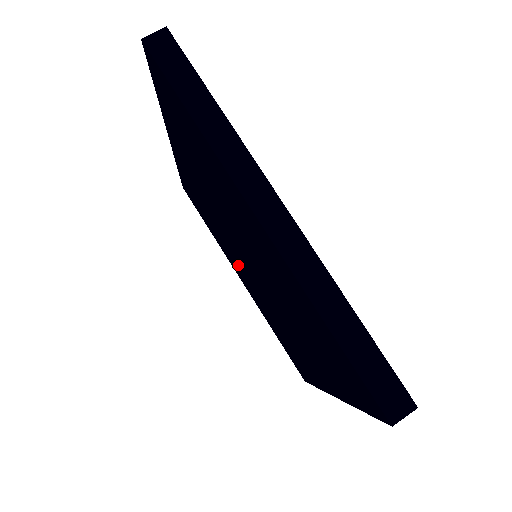
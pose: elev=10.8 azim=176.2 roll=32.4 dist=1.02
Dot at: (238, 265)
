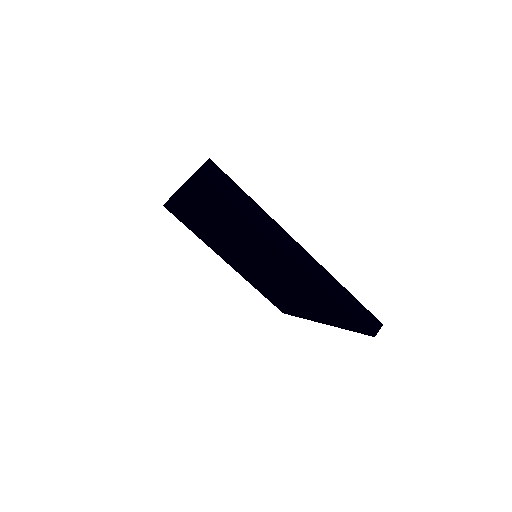
Dot at: (230, 257)
